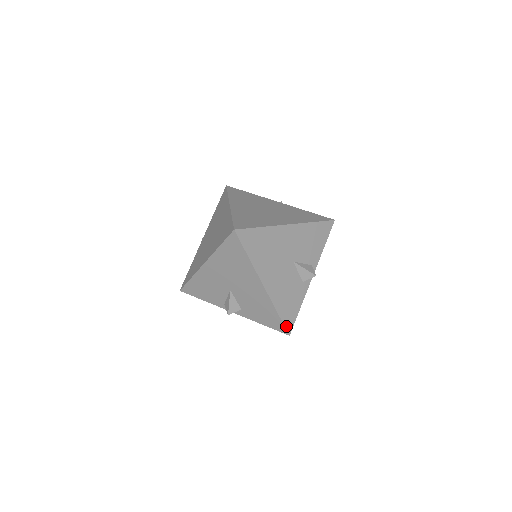
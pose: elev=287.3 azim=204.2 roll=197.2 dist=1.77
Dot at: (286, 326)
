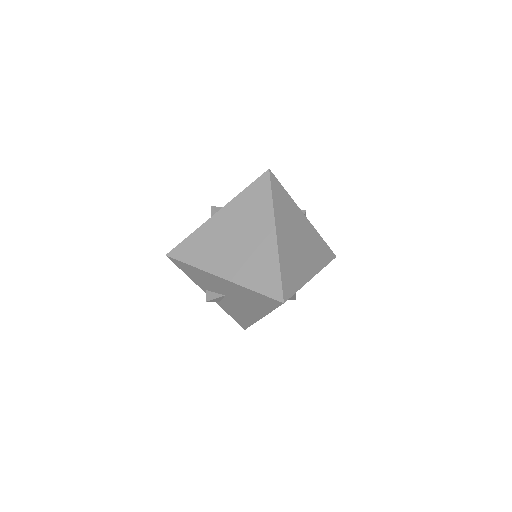
Dot at: occluded
